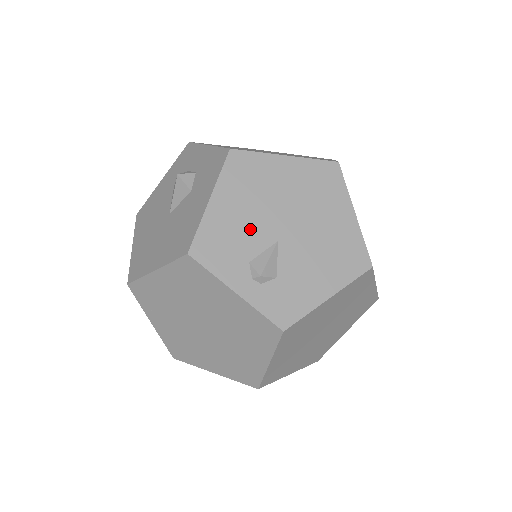
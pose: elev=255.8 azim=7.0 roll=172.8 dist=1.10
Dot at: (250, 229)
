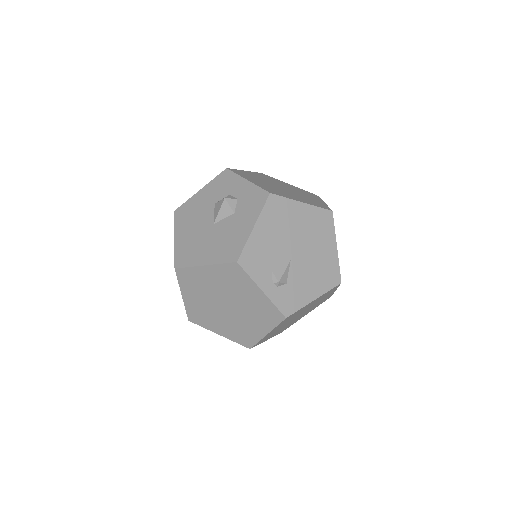
Dot at: (275, 250)
